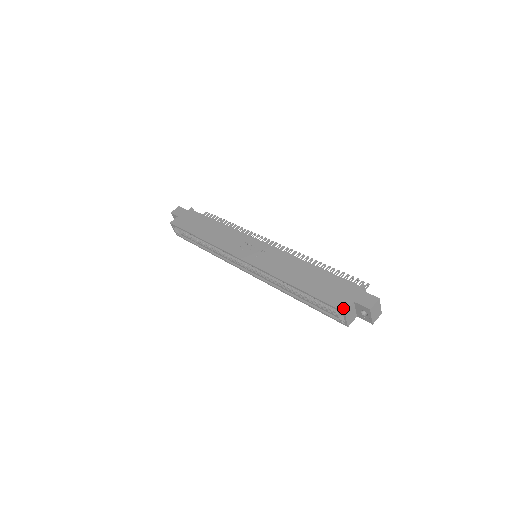
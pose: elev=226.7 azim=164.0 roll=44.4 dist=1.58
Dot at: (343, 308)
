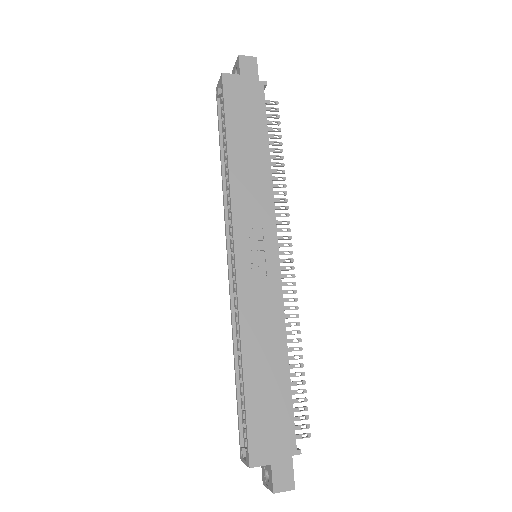
Dot at: (254, 461)
